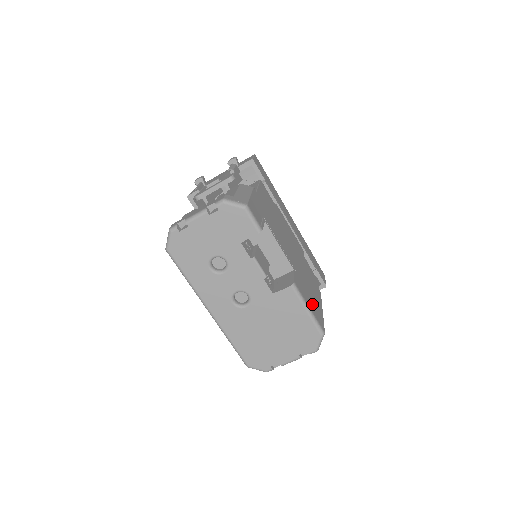
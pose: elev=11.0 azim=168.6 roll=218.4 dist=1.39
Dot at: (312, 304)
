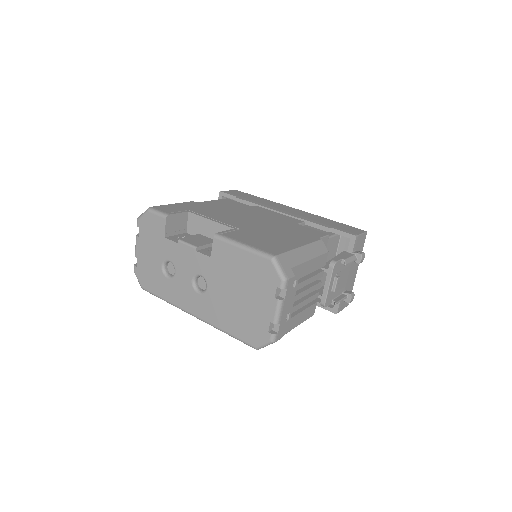
Dot at: (261, 243)
